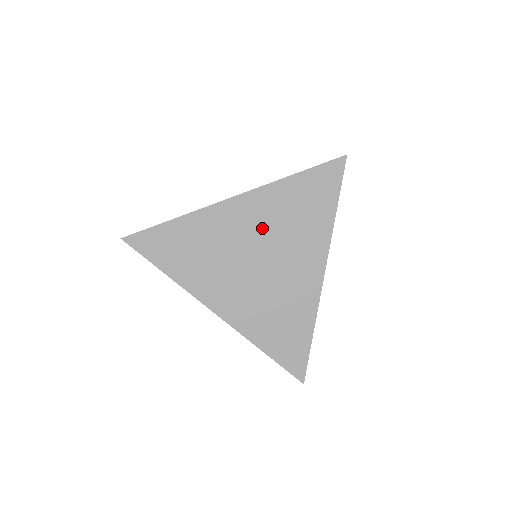
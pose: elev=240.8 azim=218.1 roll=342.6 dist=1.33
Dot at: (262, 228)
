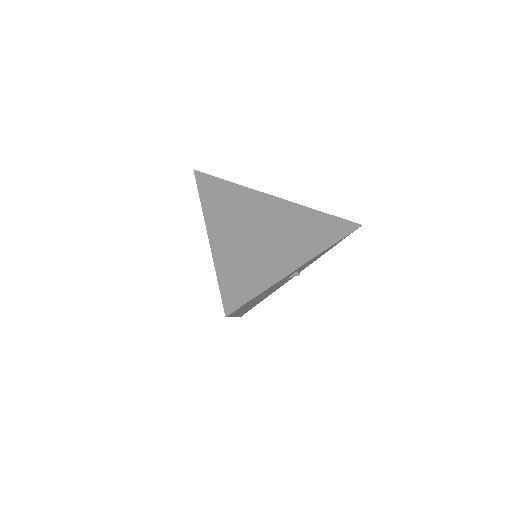
Dot at: (280, 219)
